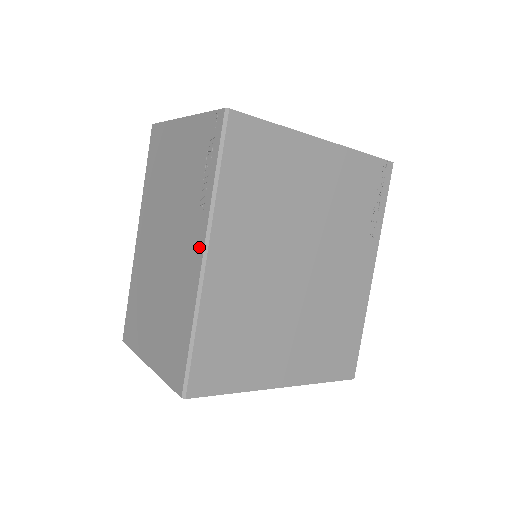
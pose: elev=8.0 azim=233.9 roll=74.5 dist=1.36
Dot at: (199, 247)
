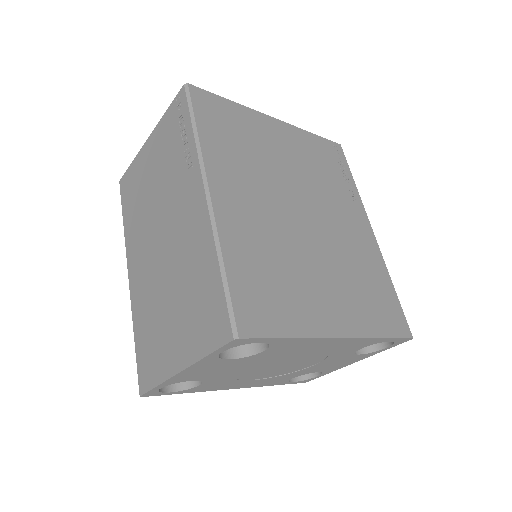
Dot at: (198, 191)
